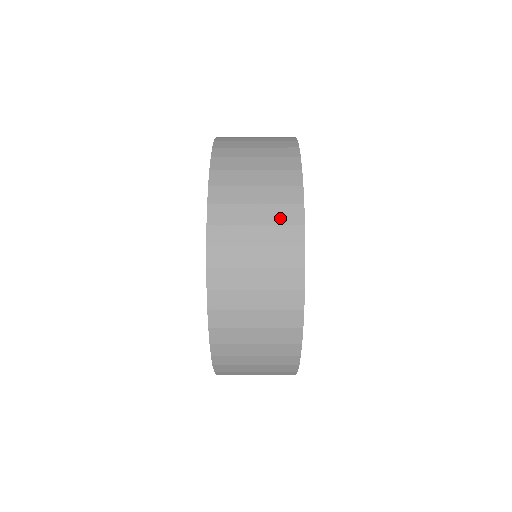
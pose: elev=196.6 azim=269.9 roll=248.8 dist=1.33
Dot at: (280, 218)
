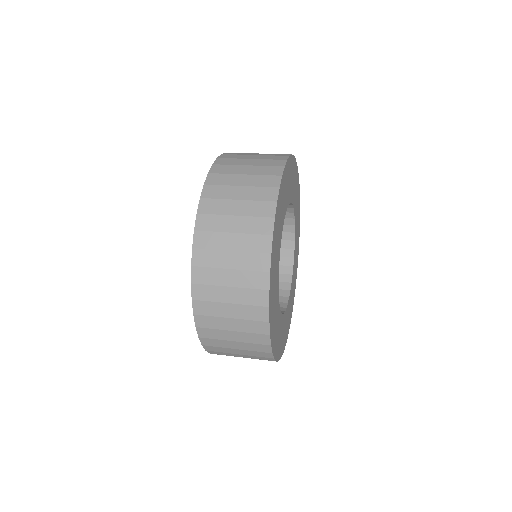
Dot at: (249, 283)
